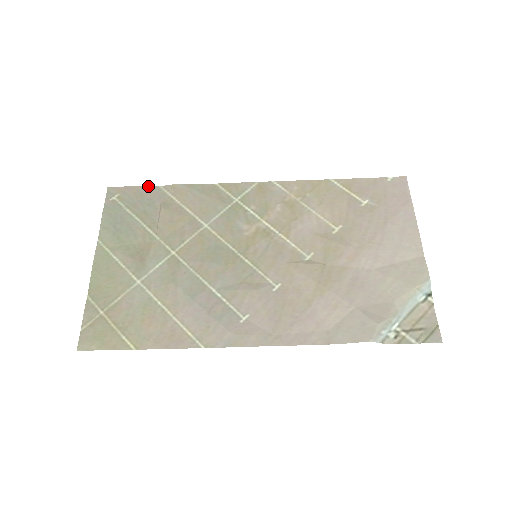
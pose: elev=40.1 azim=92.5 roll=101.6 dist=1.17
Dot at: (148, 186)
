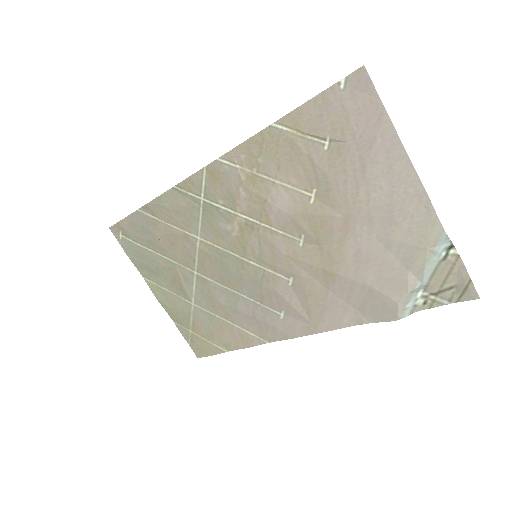
Dot at: (131, 214)
